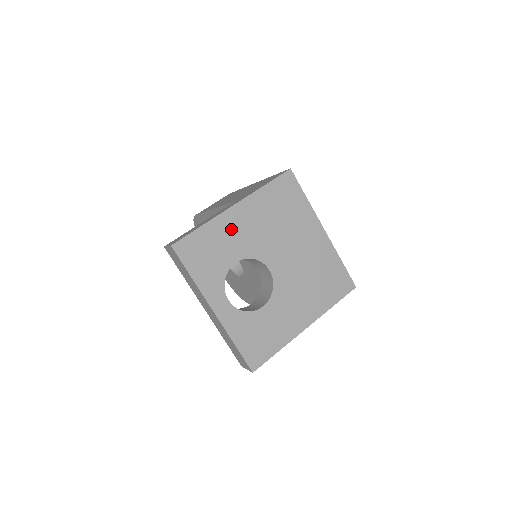
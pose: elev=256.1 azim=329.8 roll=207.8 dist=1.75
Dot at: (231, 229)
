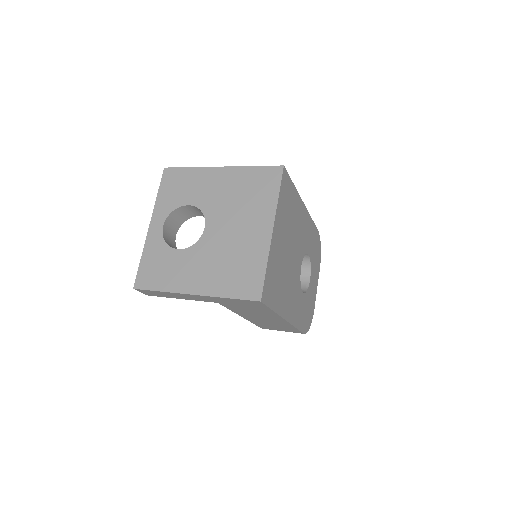
Dot at: (205, 181)
